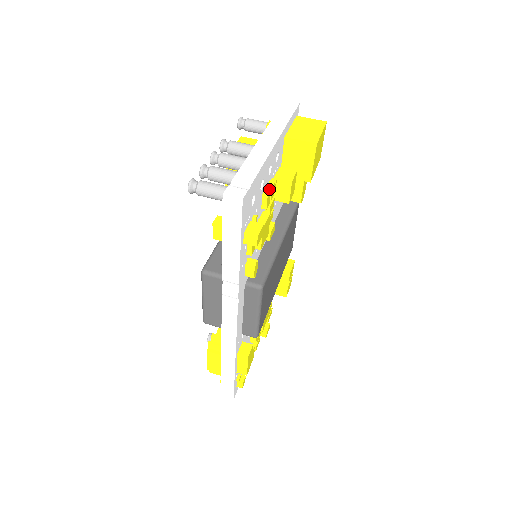
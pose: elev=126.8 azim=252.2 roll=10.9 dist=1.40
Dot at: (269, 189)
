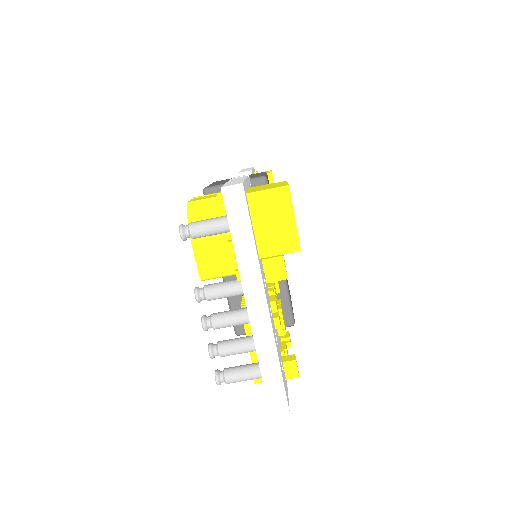
Dot at: (278, 319)
